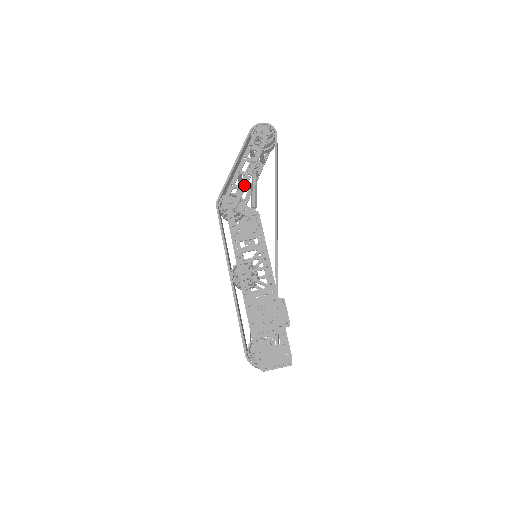
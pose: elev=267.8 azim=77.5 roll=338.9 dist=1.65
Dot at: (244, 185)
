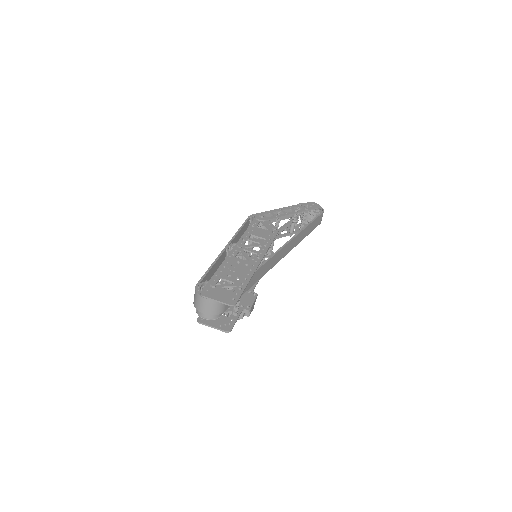
Dot at: (279, 215)
